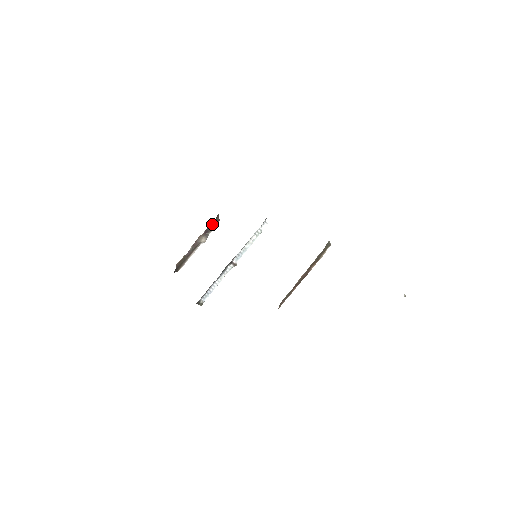
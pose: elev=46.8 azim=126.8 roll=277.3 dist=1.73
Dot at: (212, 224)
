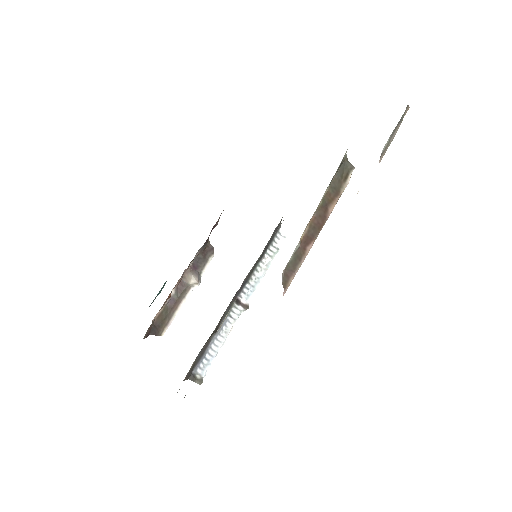
Dot at: (202, 255)
